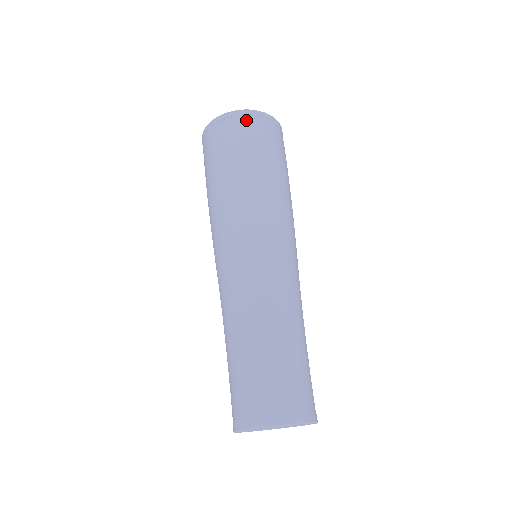
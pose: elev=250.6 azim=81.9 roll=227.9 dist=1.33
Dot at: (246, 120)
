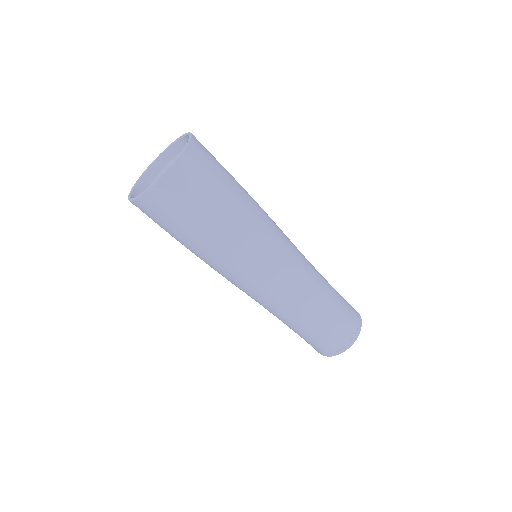
Dot at: (171, 188)
